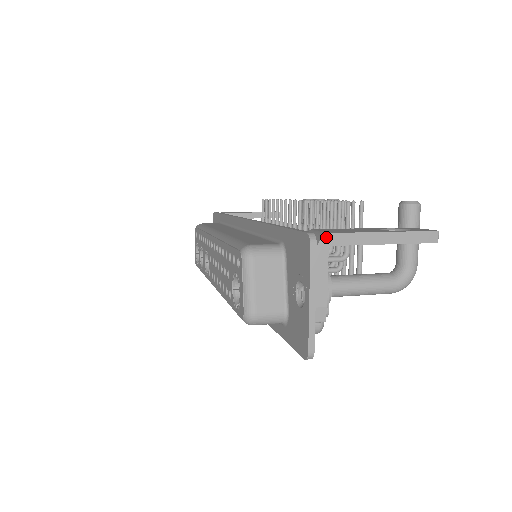
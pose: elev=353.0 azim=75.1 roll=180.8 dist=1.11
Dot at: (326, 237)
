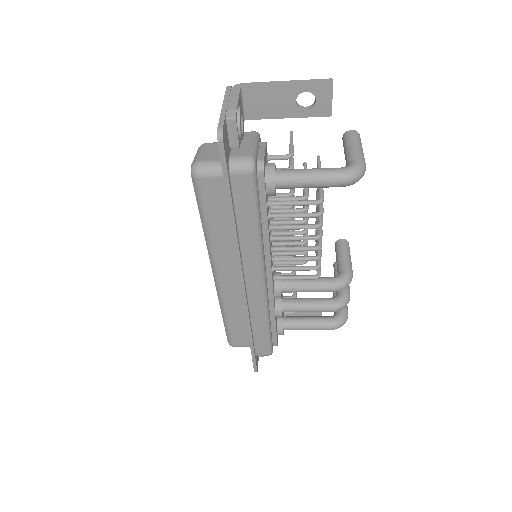
Dot at: (239, 85)
